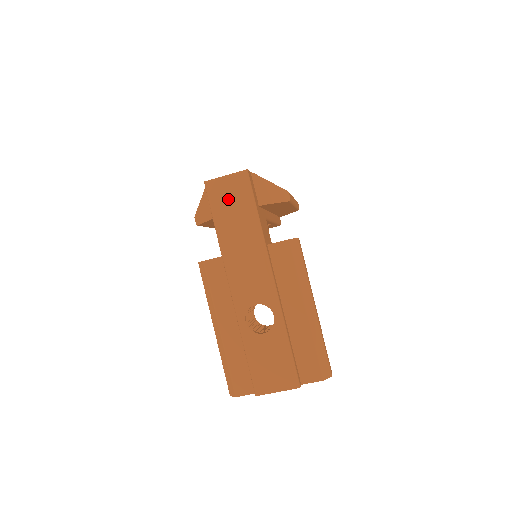
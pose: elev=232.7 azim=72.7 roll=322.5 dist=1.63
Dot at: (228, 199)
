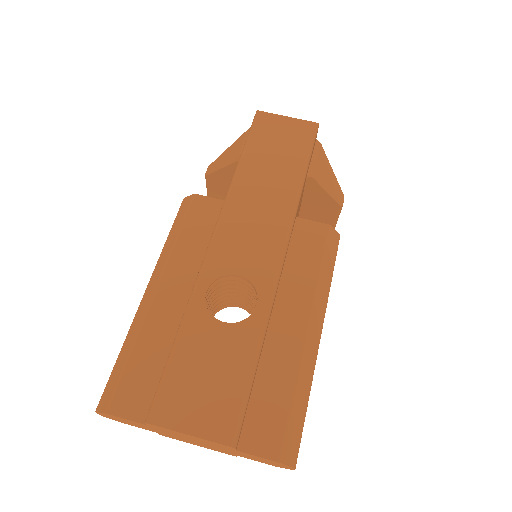
Dot at: (277, 138)
